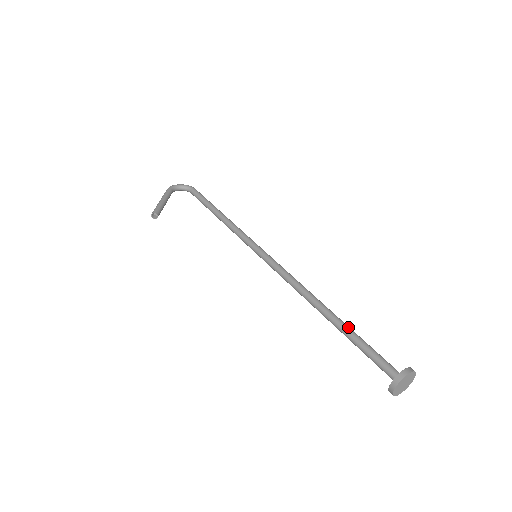
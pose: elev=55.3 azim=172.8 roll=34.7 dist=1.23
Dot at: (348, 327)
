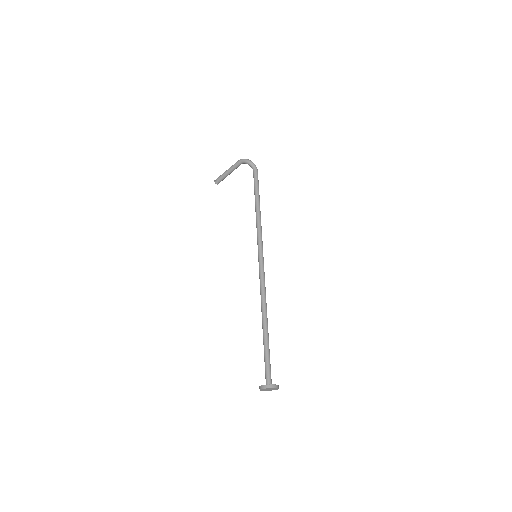
Dot at: (268, 340)
